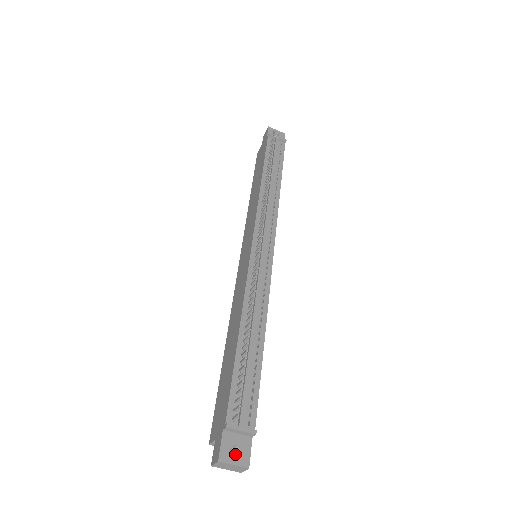
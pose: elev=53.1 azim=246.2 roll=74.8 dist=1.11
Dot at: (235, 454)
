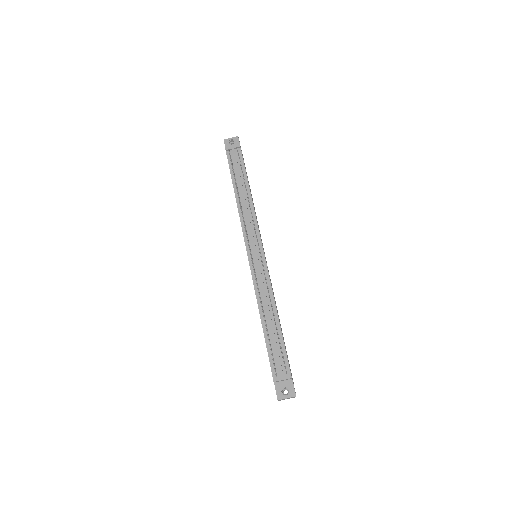
Dot at: occluded
